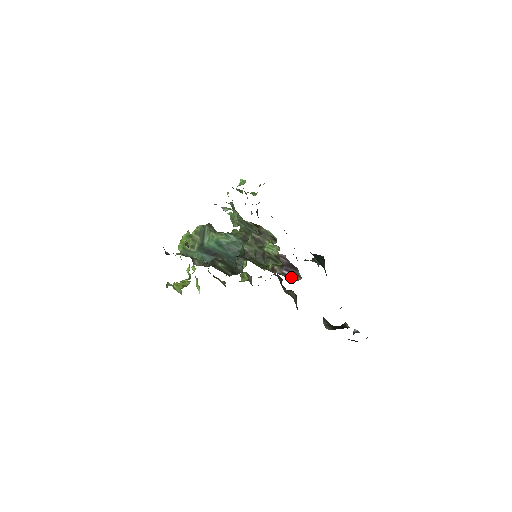
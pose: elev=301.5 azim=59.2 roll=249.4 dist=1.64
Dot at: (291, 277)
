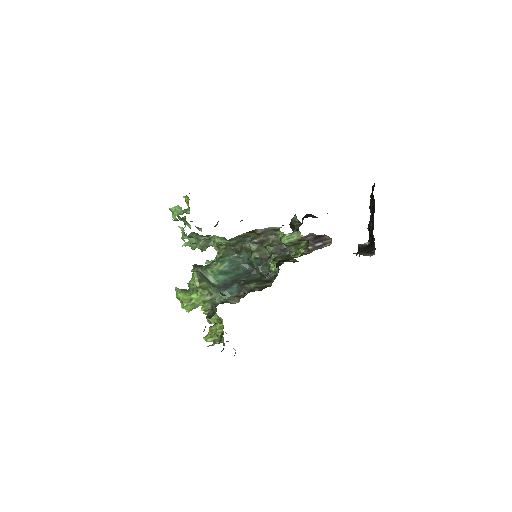
Dot at: (325, 244)
